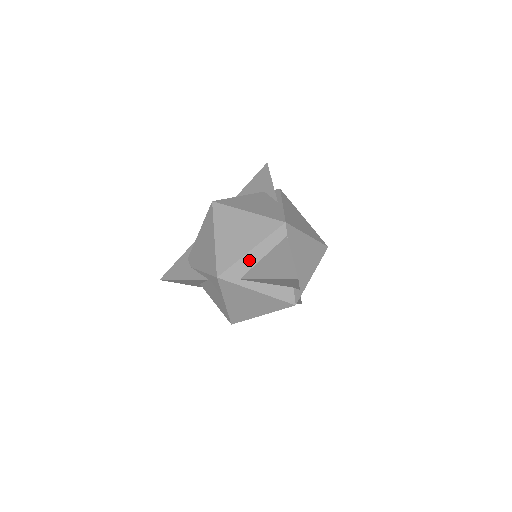
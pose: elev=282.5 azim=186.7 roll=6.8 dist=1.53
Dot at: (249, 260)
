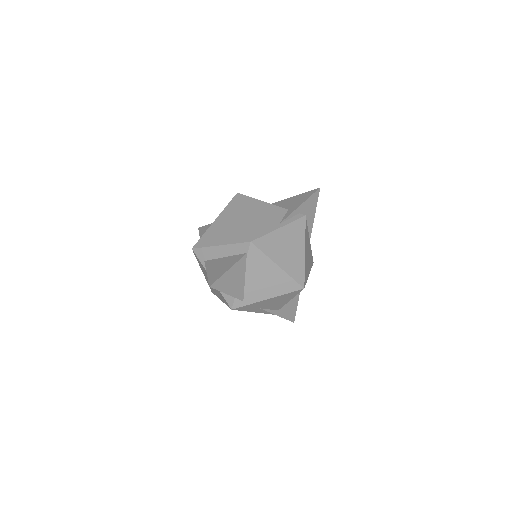
Dot at: (215, 252)
